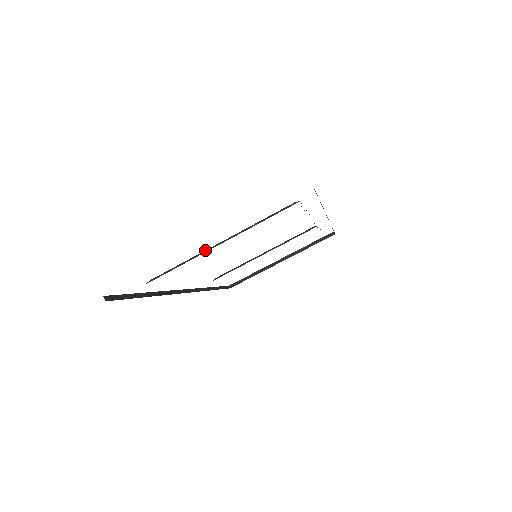
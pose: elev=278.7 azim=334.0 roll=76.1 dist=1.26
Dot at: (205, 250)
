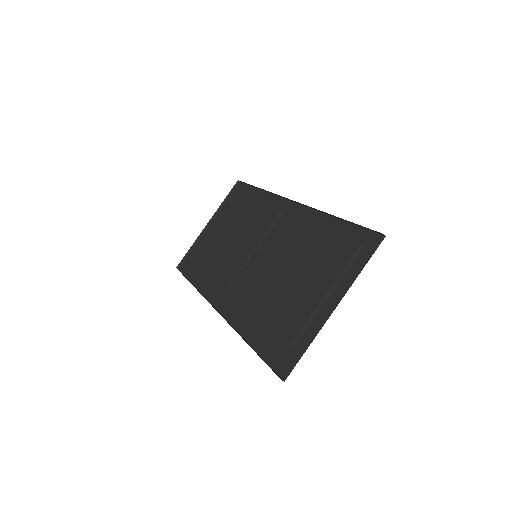
Dot at: (319, 305)
